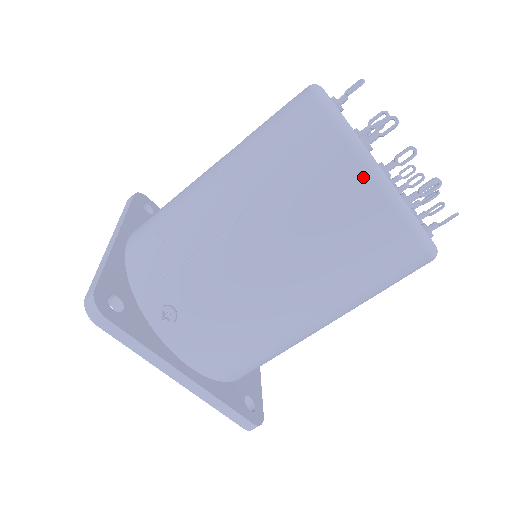
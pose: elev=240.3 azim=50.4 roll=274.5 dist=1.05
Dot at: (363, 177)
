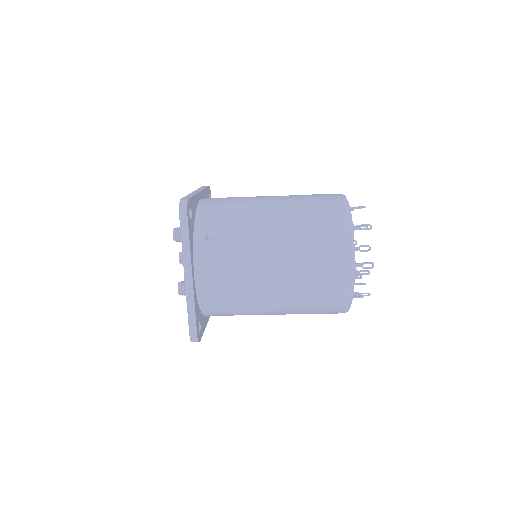
Dot at: (345, 237)
